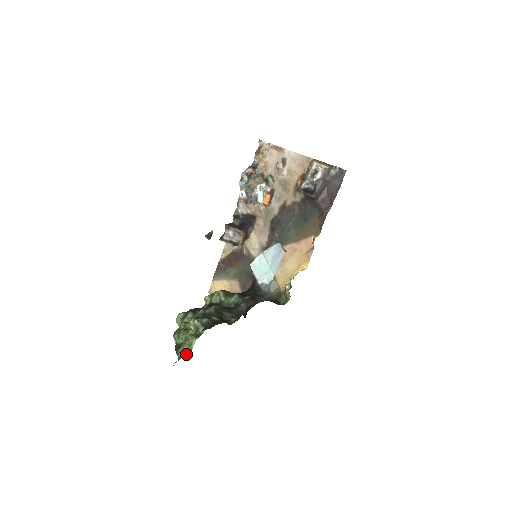
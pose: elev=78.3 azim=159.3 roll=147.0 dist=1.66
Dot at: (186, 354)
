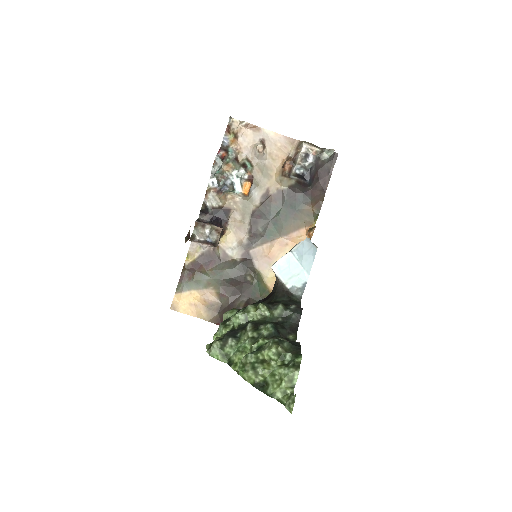
Dot at: (292, 393)
